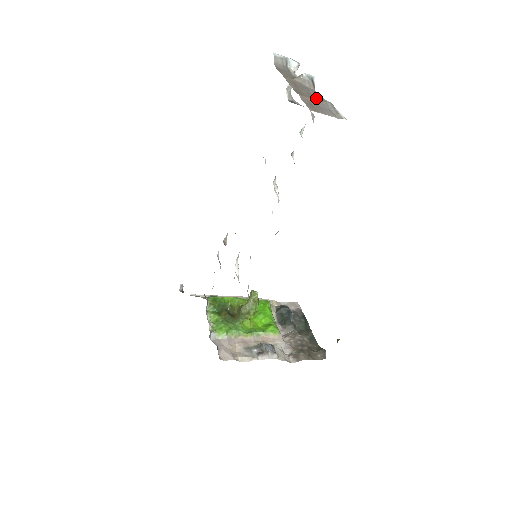
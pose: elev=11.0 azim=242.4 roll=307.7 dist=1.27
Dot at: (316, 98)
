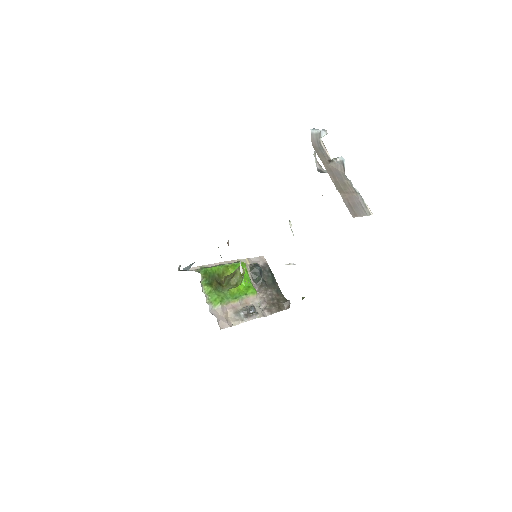
Dot at: (349, 189)
